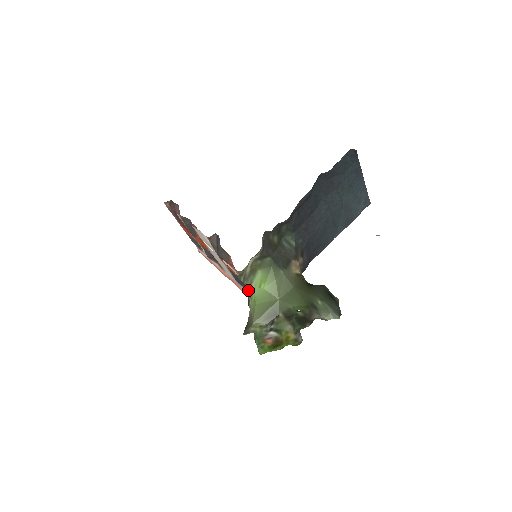
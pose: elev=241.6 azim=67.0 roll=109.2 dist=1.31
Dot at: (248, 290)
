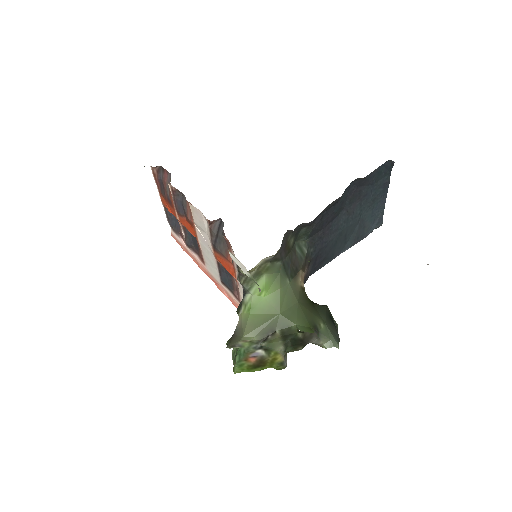
Dot at: (243, 295)
